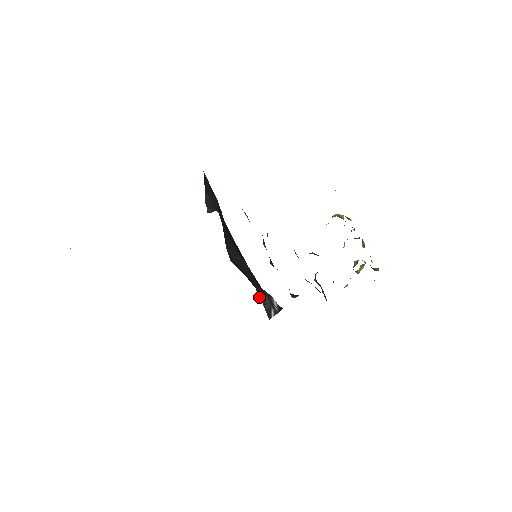
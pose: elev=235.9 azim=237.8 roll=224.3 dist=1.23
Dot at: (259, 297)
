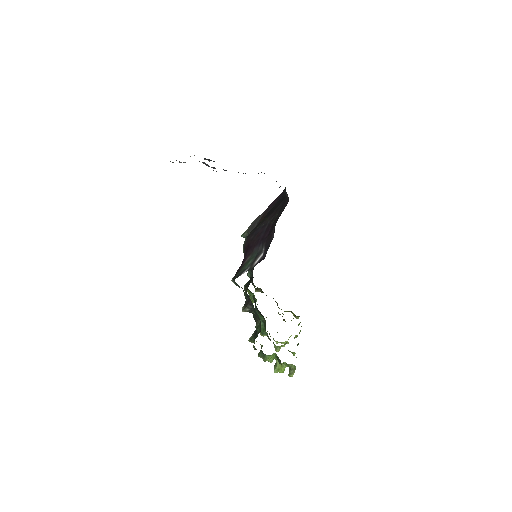
Dot at: (237, 271)
